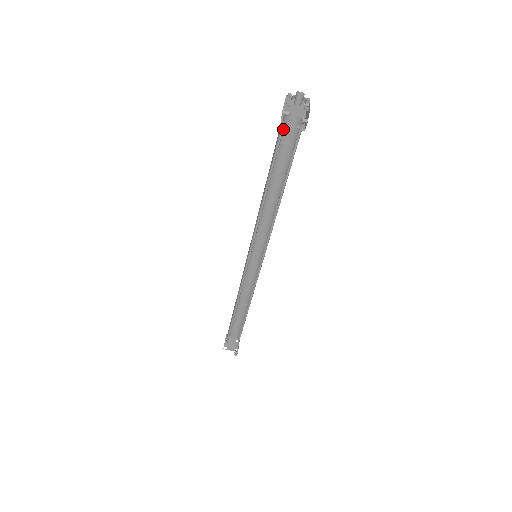
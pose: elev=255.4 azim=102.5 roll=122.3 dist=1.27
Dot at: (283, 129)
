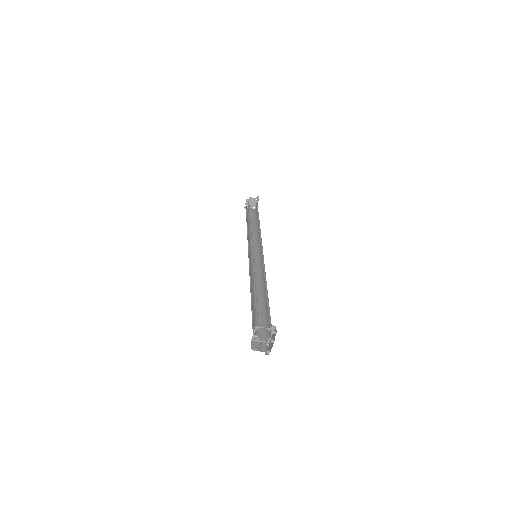
Dot at: occluded
